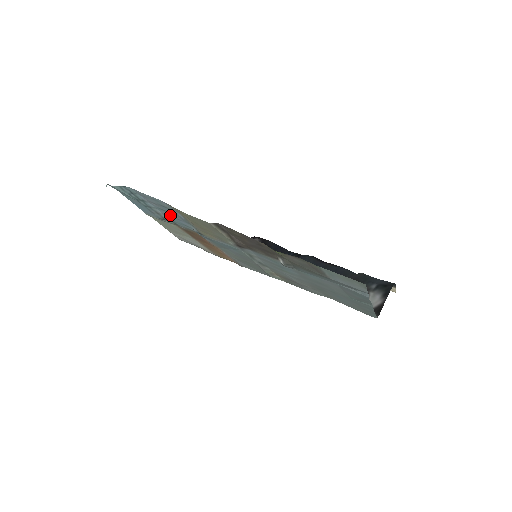
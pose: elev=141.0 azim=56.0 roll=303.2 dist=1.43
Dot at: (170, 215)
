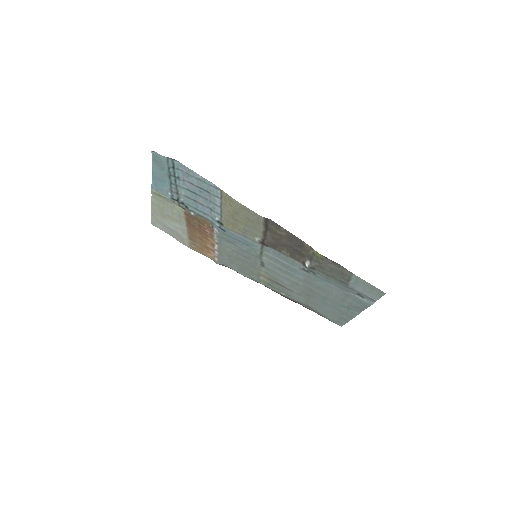
Dot at: (195, 199)
